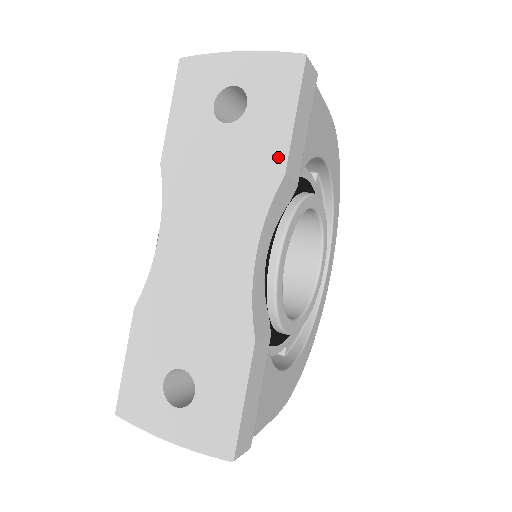
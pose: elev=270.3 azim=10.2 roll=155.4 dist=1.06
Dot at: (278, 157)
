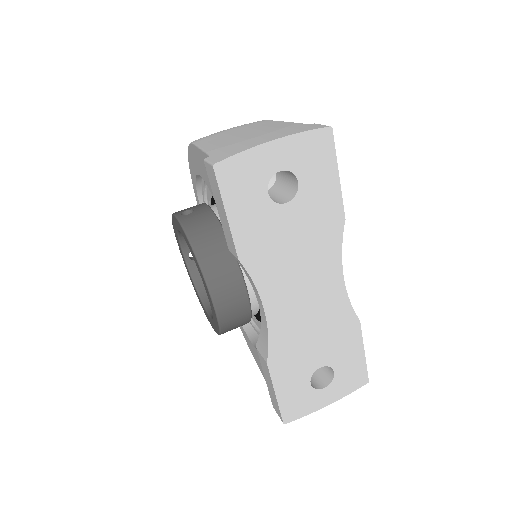
Dot at: (337, 210)
